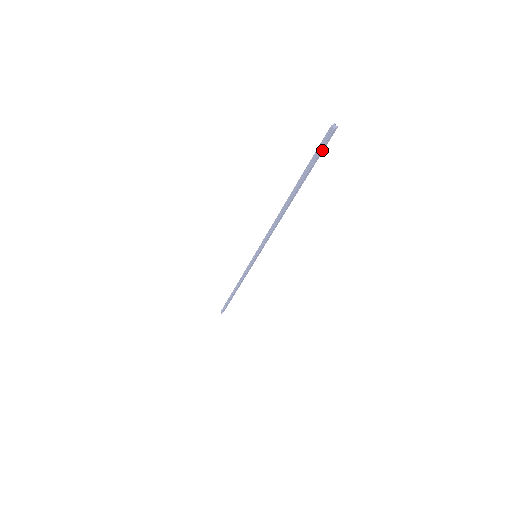
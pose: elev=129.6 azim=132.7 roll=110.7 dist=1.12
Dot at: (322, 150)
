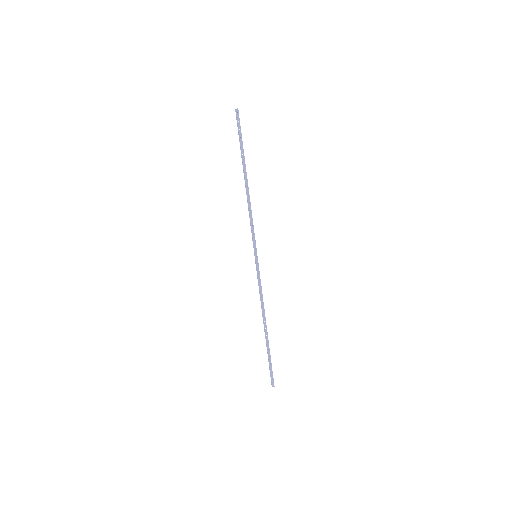
Dot at: (239, 126)
